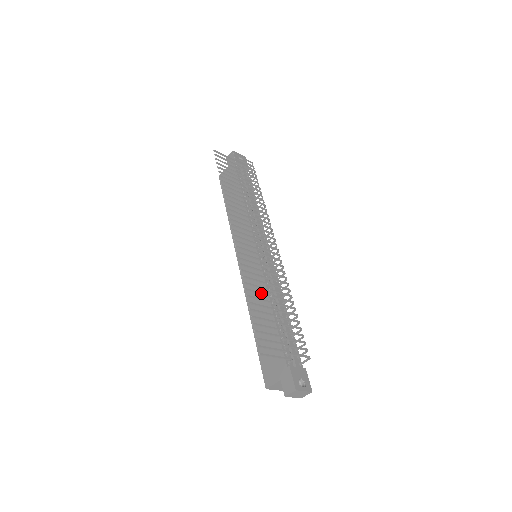
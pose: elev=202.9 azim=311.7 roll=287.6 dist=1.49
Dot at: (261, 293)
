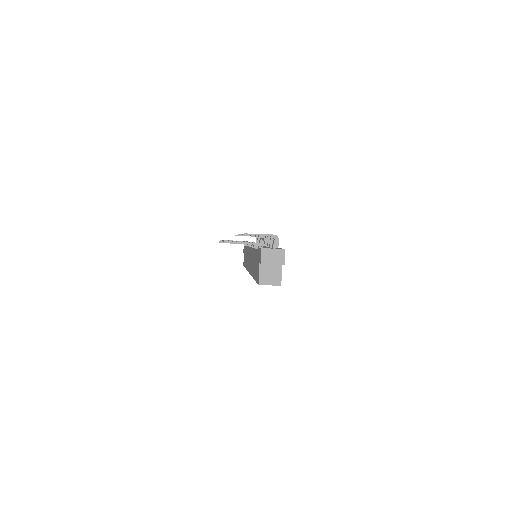
Dot at: occluded
